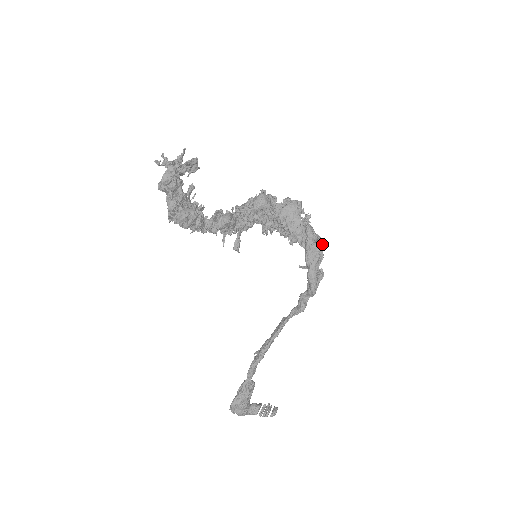
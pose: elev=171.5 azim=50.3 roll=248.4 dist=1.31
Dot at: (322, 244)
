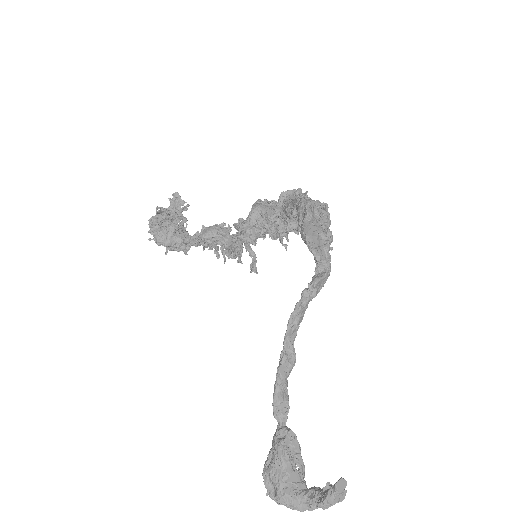
Dot at: (324, 207)
